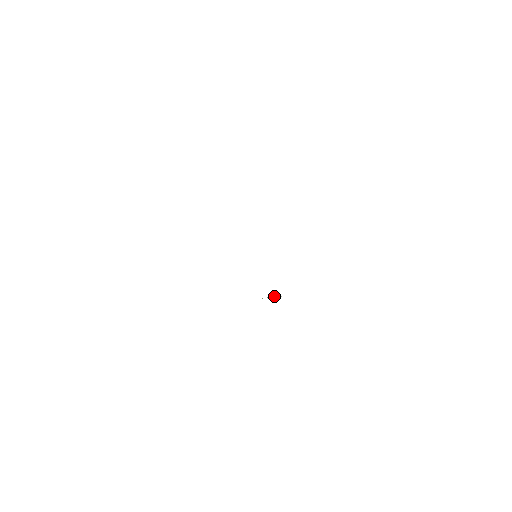
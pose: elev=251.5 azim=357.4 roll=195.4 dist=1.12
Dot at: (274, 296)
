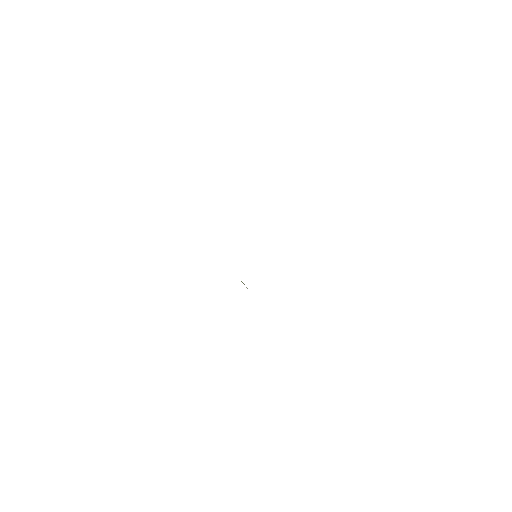
Dot at: occluded
